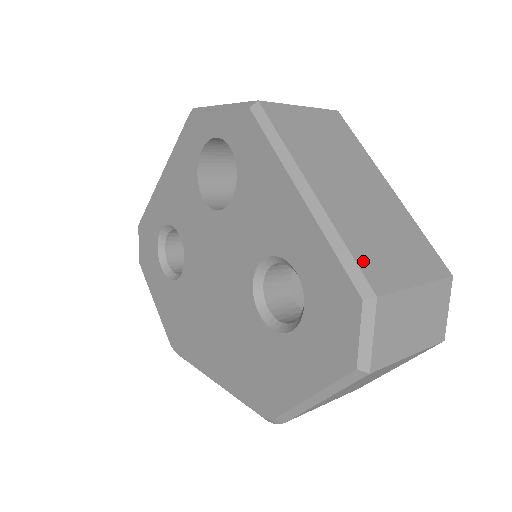
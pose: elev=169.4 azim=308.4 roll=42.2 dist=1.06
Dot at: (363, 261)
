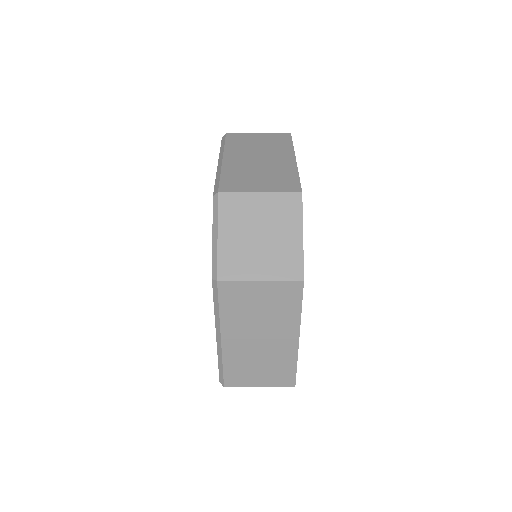
Dot at: (229, 374)
